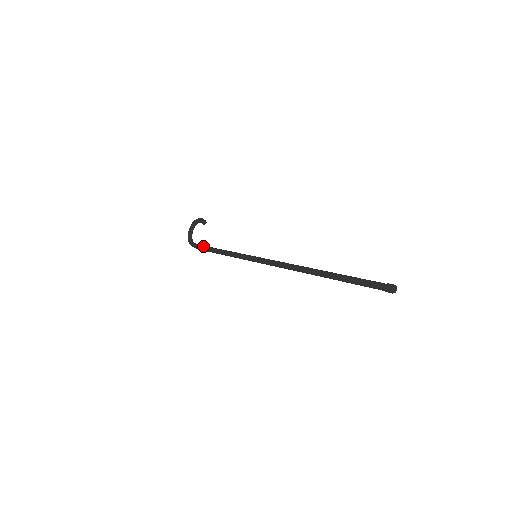
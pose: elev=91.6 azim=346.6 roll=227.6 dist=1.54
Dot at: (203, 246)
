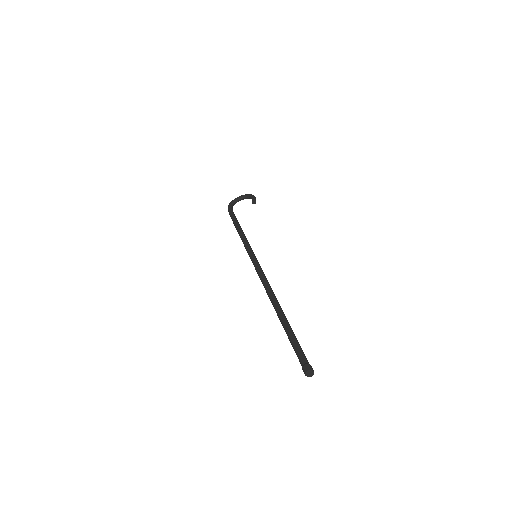
Dot at: (234, 215)
